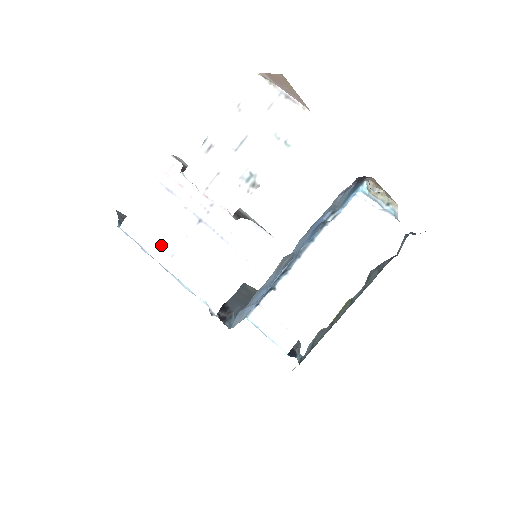
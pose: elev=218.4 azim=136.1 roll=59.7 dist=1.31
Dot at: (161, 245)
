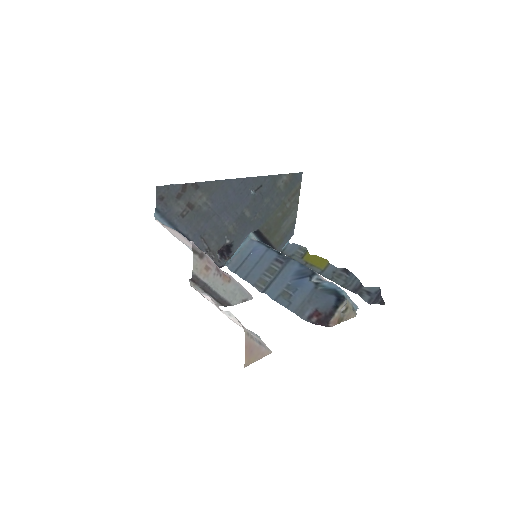
Dot at: (184, 243)
